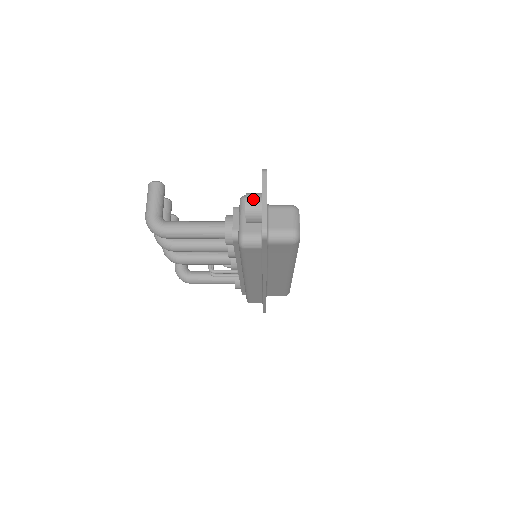
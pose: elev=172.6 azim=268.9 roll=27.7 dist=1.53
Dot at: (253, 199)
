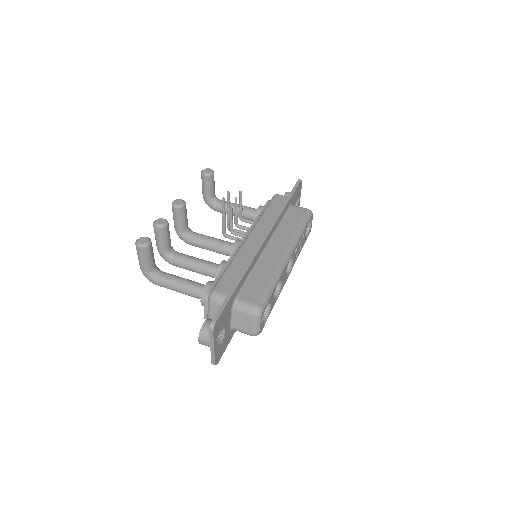
Dot at: (204, 342)
